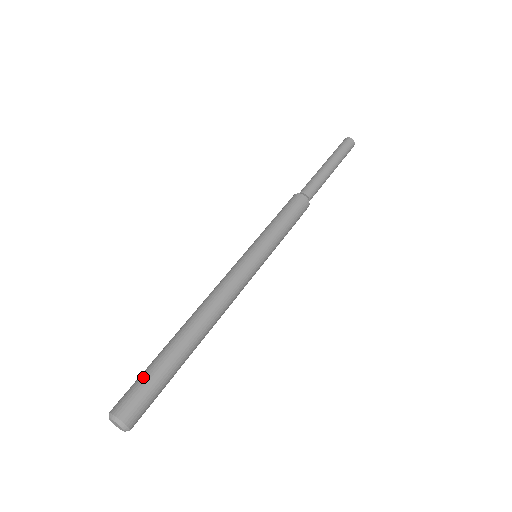
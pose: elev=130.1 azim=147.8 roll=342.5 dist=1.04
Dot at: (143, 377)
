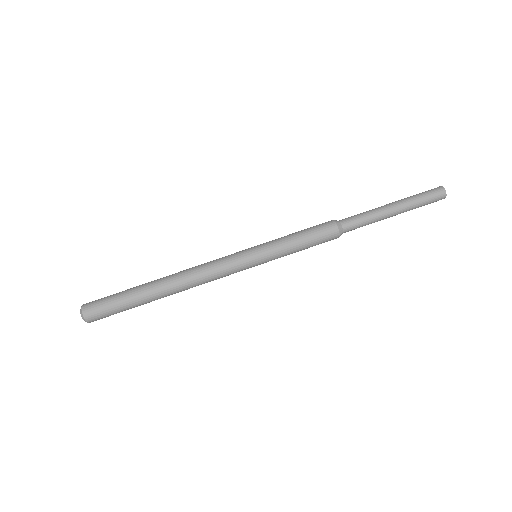
Dot at: (114, 294)
